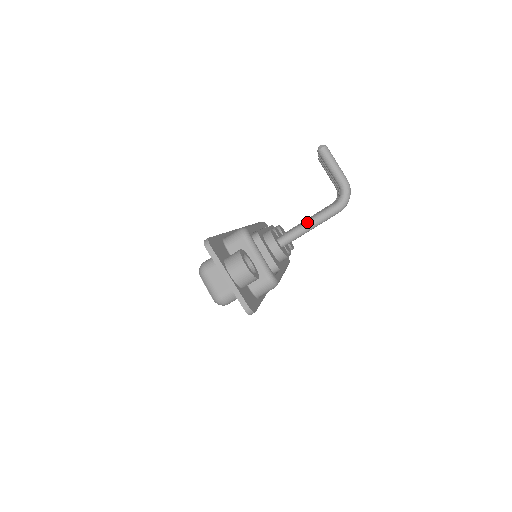
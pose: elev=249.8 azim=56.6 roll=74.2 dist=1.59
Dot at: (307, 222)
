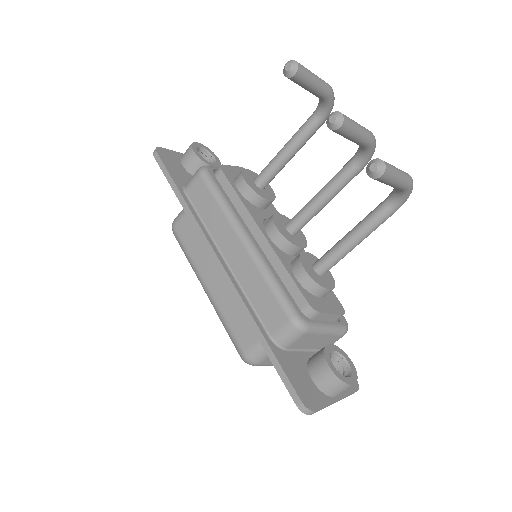
Dot at: (355, 243)
